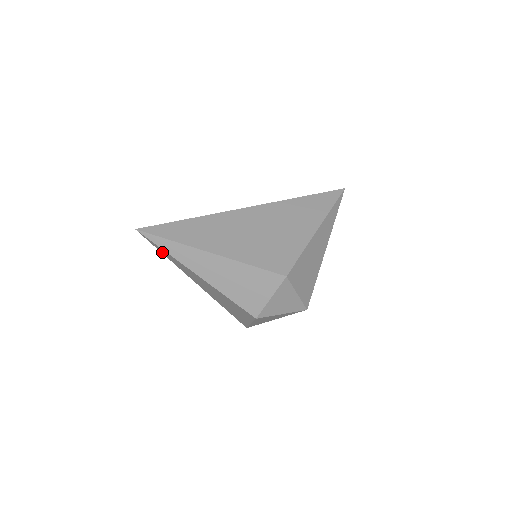
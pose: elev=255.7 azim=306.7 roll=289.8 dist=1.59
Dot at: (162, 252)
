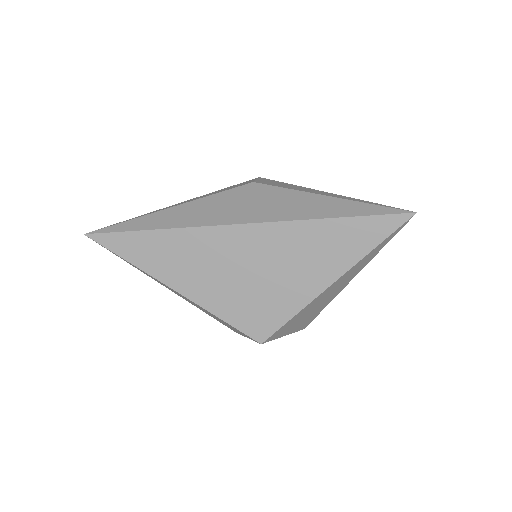
Dot at: occluded
